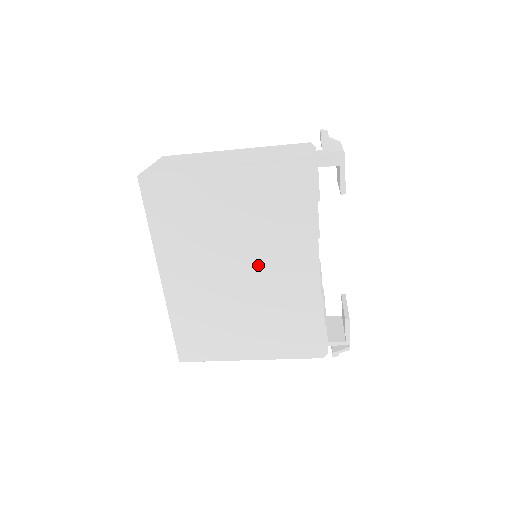
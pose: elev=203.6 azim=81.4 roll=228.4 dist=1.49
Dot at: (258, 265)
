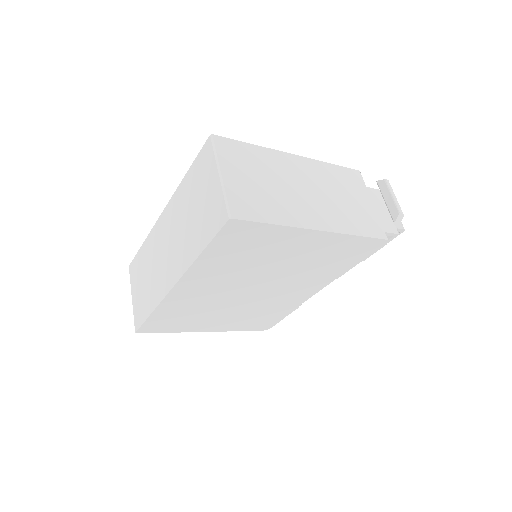
Dot at: (275, 287)
